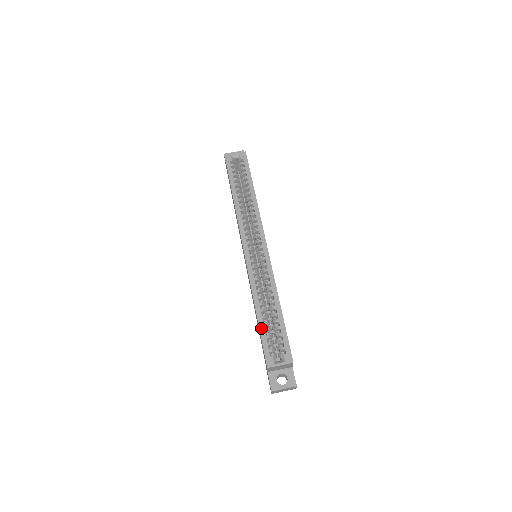
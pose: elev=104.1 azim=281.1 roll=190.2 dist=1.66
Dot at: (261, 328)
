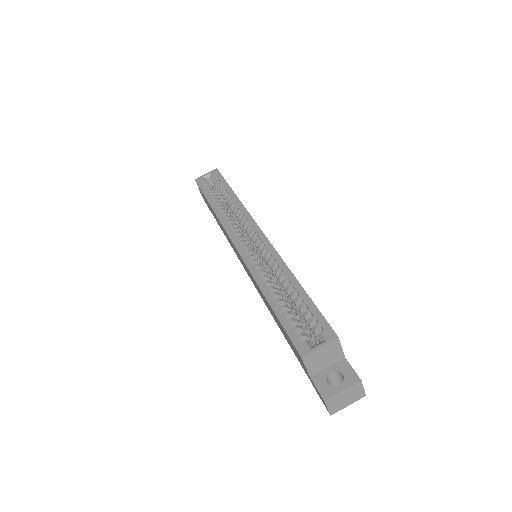
Dot at: (278, 313)
